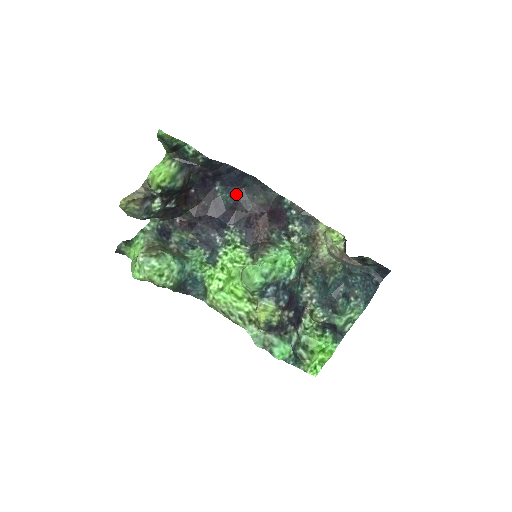
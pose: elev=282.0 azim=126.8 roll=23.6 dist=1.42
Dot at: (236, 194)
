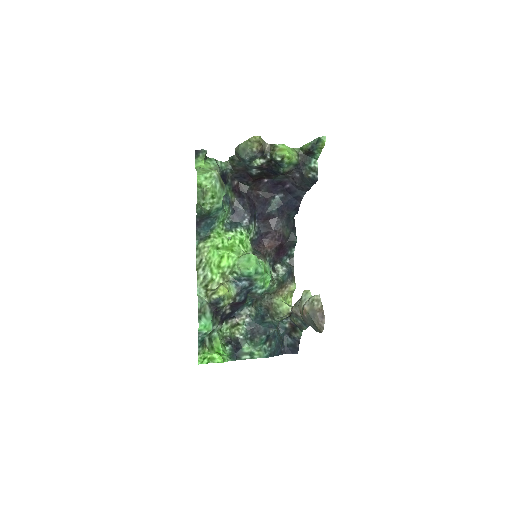
Dot at: (280, 213)
